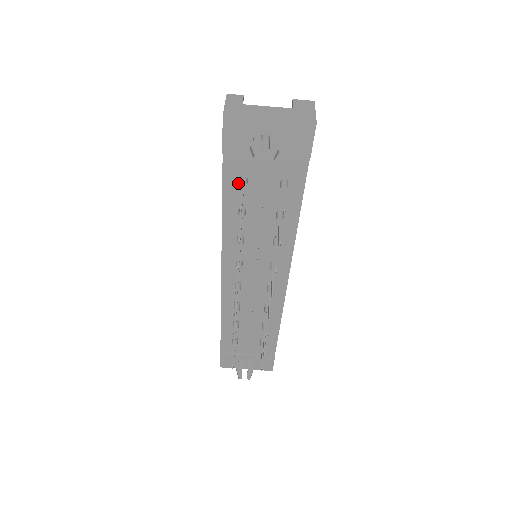
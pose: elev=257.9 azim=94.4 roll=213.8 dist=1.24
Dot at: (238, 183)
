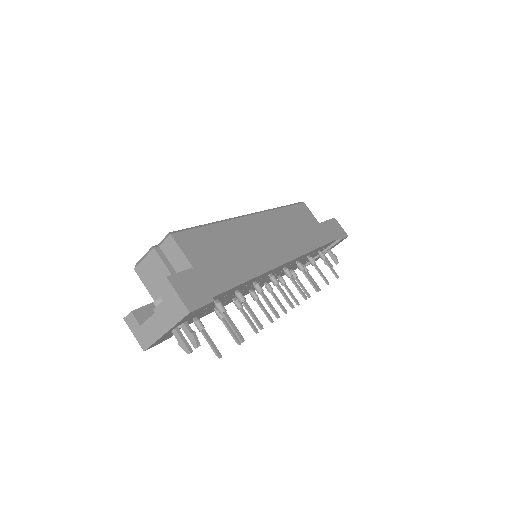
Dot at: occluded
